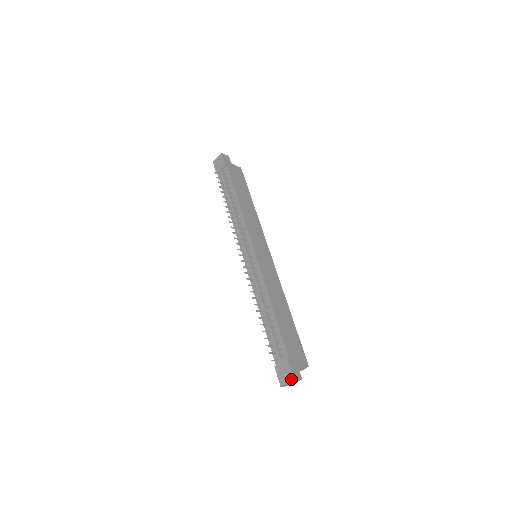
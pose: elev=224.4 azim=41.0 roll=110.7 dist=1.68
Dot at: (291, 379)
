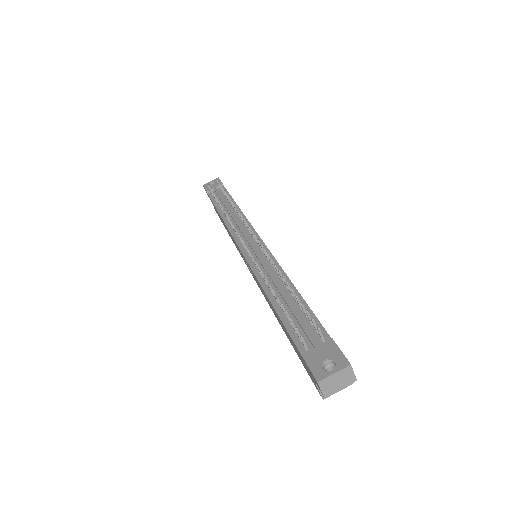
Dot at: (344, 365)
